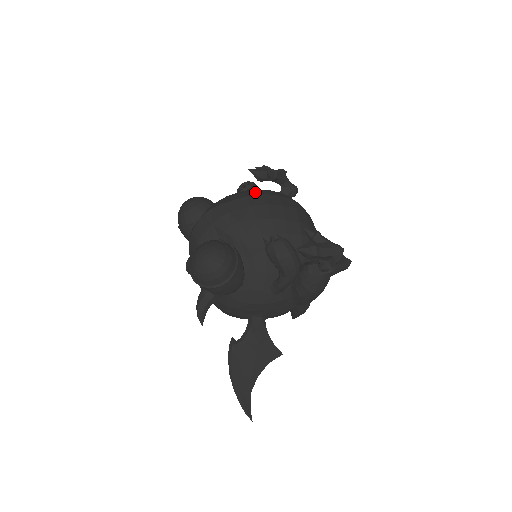
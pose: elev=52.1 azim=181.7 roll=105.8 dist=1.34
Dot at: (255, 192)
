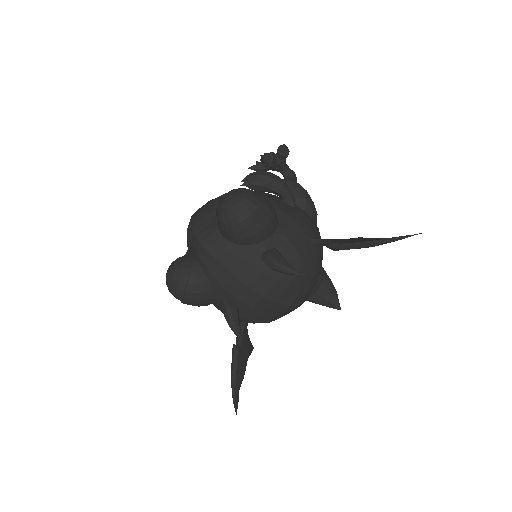
Dot at: occluded
